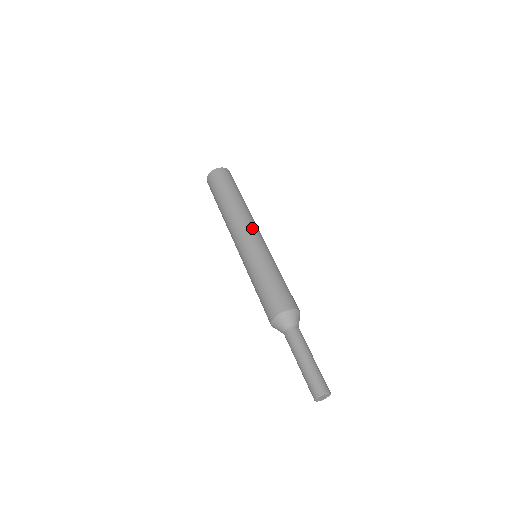
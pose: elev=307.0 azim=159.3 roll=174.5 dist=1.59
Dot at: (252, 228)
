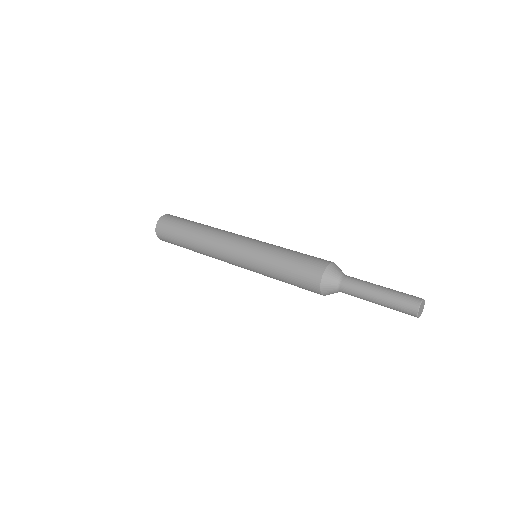
Dot at: occluded
